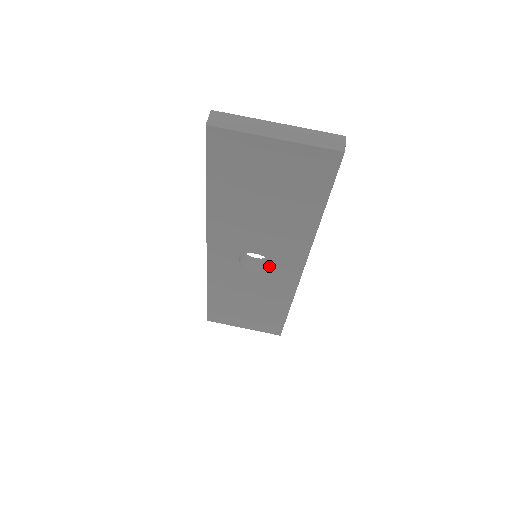
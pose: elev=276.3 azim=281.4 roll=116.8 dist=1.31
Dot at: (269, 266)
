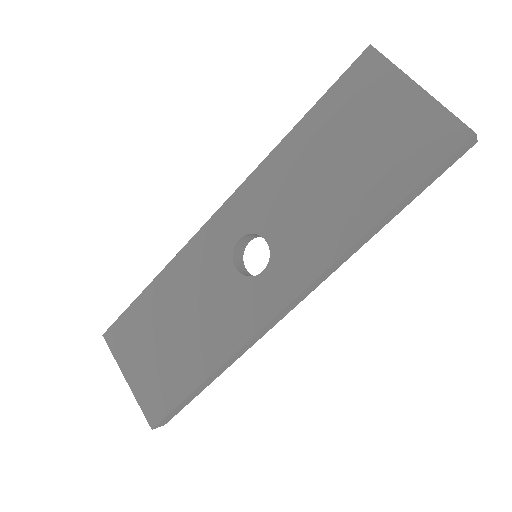
Dot at: (259, 274)
